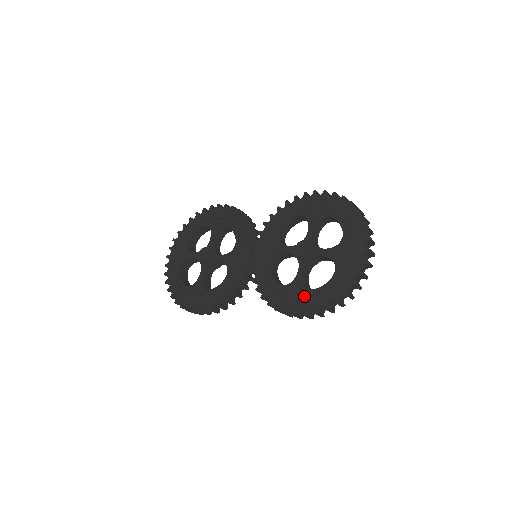
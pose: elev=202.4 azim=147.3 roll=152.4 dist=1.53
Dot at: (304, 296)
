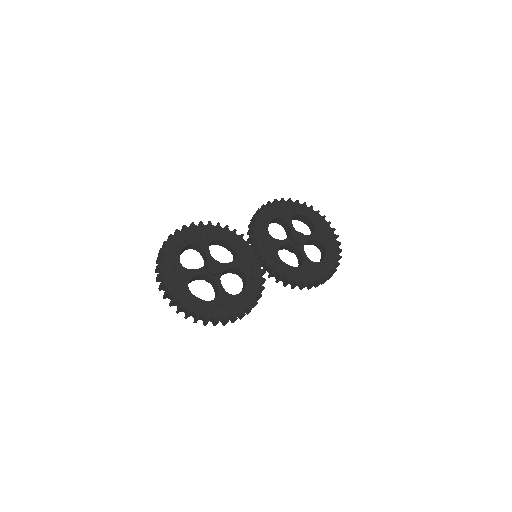
Dot at: (319, 268)
